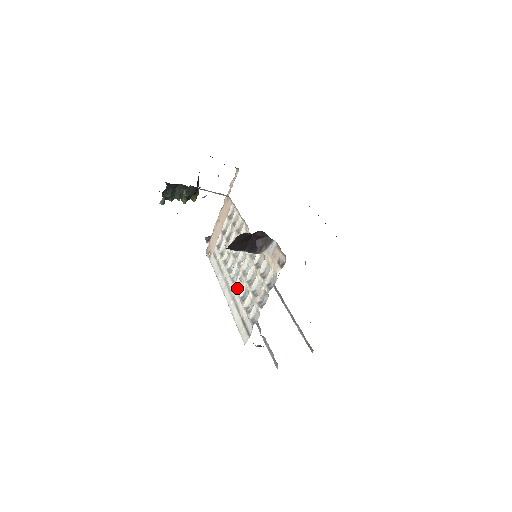
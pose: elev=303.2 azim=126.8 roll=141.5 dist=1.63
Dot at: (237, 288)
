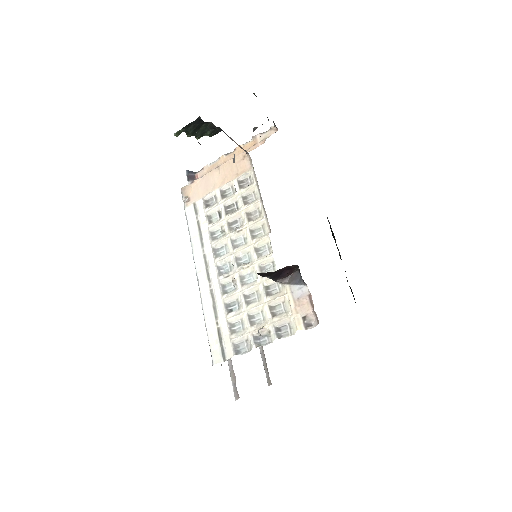
Dot at: (223, 287)
